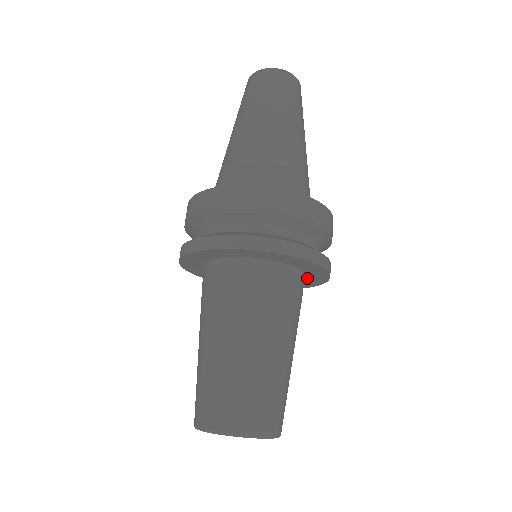
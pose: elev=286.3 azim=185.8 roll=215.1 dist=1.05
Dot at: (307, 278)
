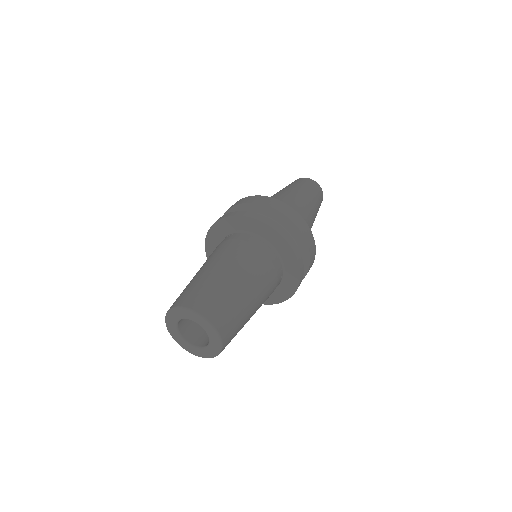
Dot at: (286, 275)
